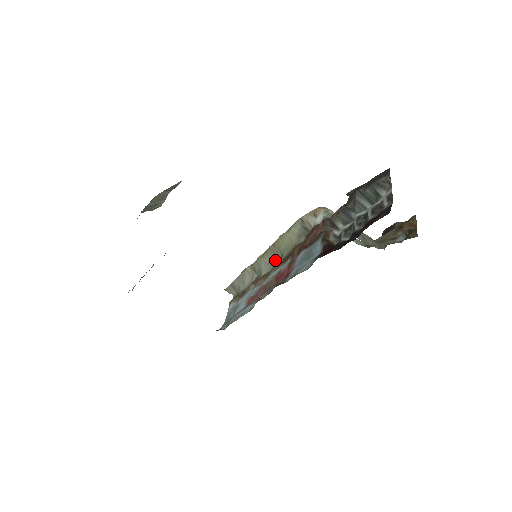
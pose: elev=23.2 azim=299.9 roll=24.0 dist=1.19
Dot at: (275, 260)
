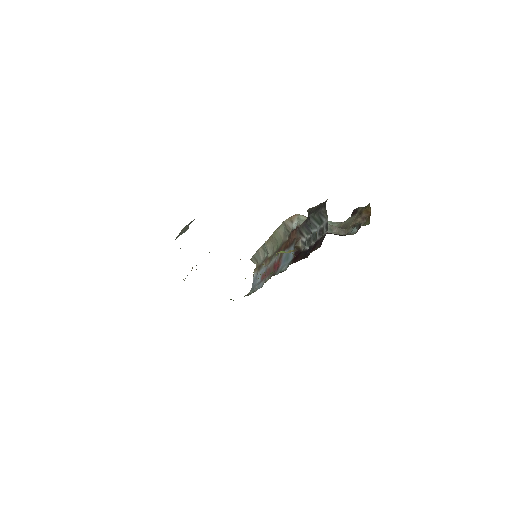
Dot at: (274, 247)
